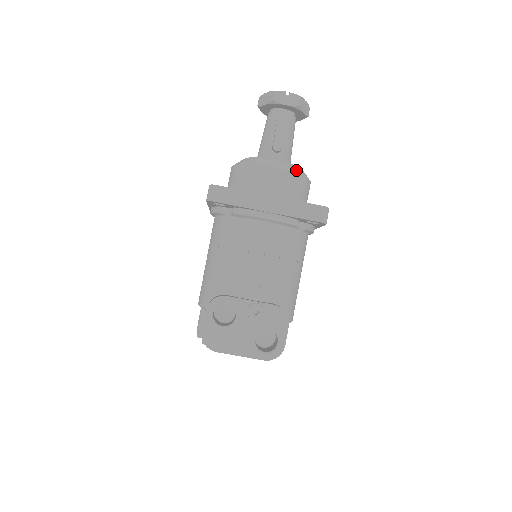
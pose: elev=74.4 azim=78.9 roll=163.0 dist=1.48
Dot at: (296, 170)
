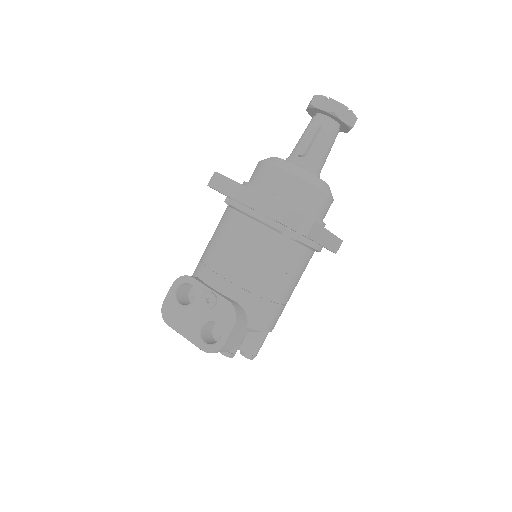
Dot at: (305, 176)
